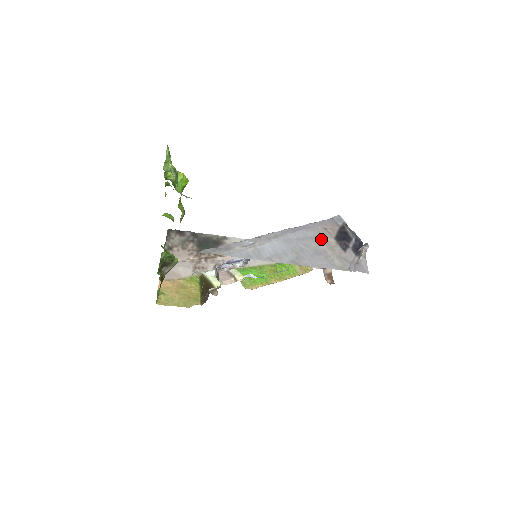
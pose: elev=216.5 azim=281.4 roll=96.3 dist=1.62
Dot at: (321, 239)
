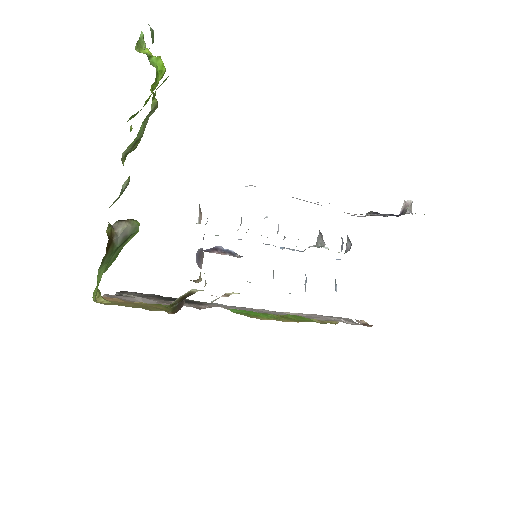
Dot at: occluded
